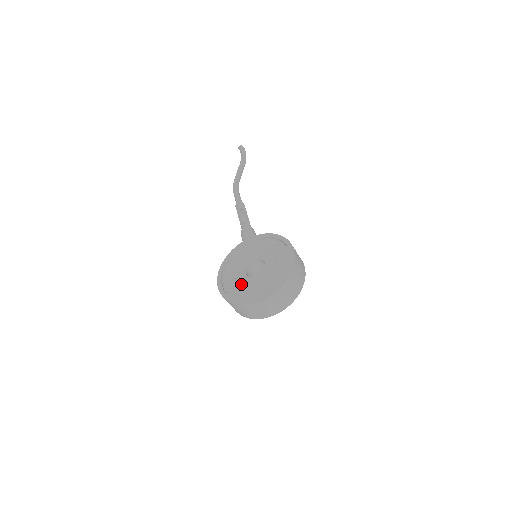
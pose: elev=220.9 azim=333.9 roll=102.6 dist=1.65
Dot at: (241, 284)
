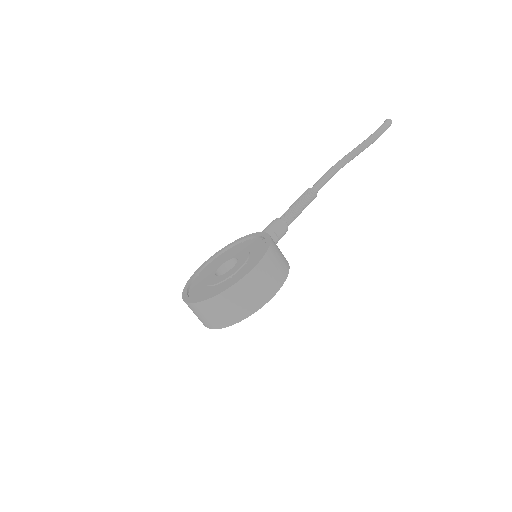
Dot at: (205, 276)
